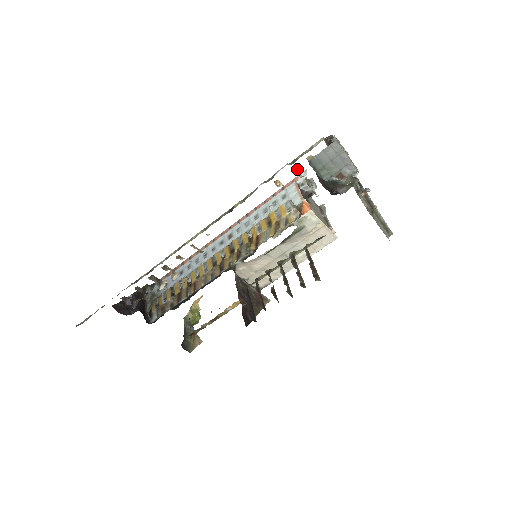
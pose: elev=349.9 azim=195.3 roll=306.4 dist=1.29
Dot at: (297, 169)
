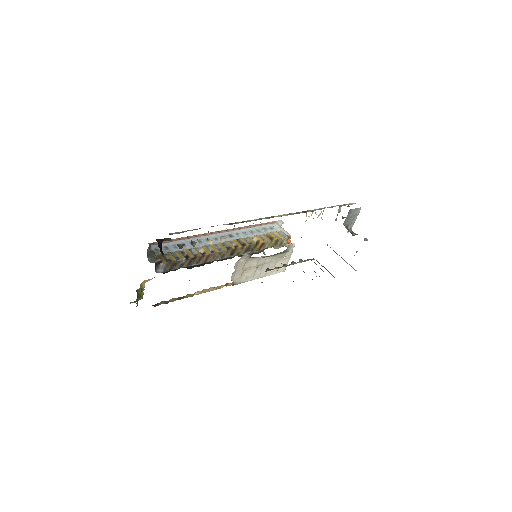
Dot at: occluded
